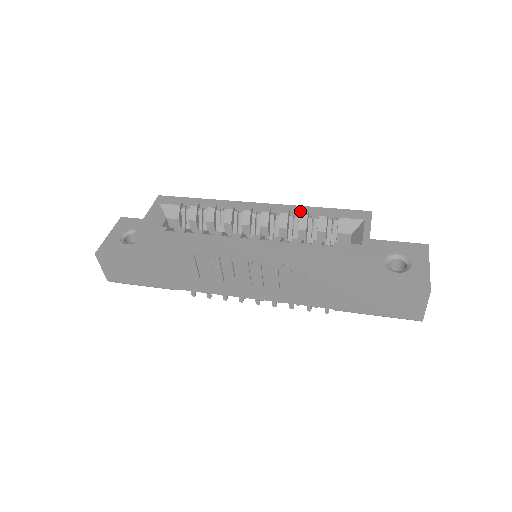
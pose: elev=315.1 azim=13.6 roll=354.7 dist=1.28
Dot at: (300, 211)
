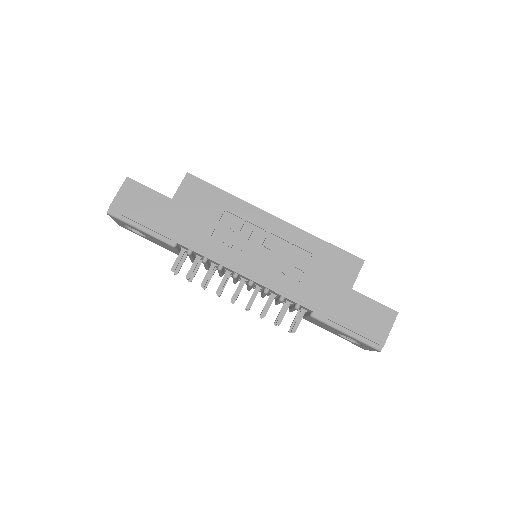
Dot at: occluded
